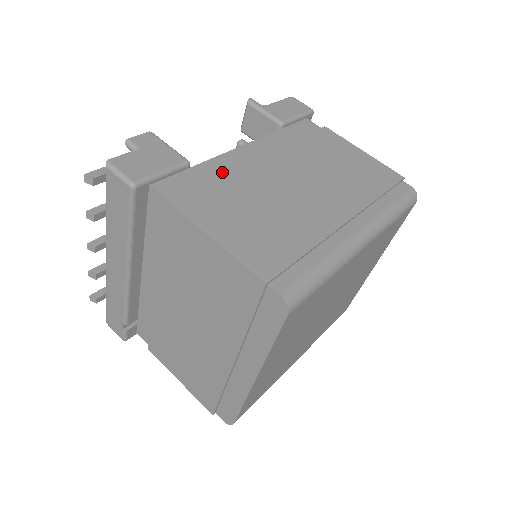
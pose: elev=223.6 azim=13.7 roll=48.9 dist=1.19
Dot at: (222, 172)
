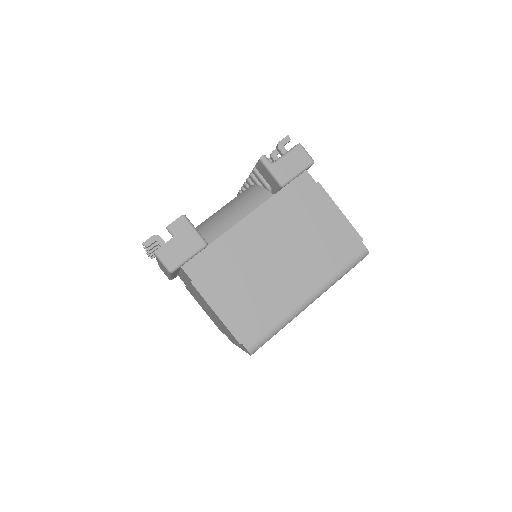
Dot at: (228, 248)
